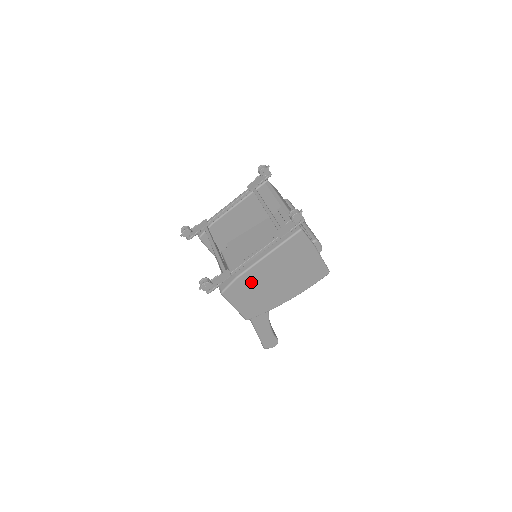
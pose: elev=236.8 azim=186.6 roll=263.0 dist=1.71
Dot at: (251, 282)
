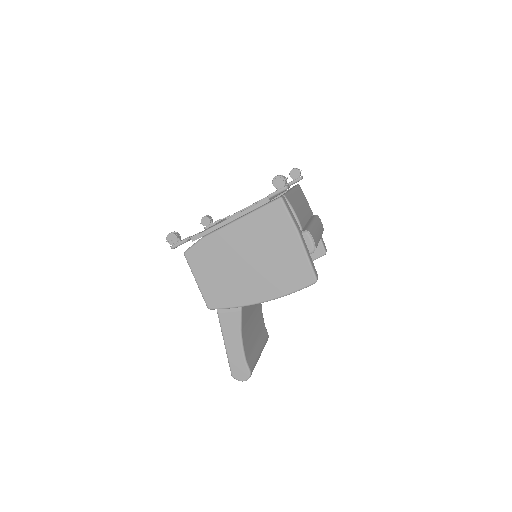
Dot at: (218, 251)
